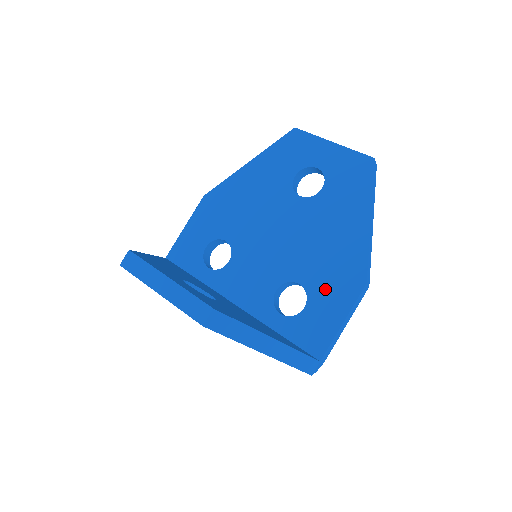
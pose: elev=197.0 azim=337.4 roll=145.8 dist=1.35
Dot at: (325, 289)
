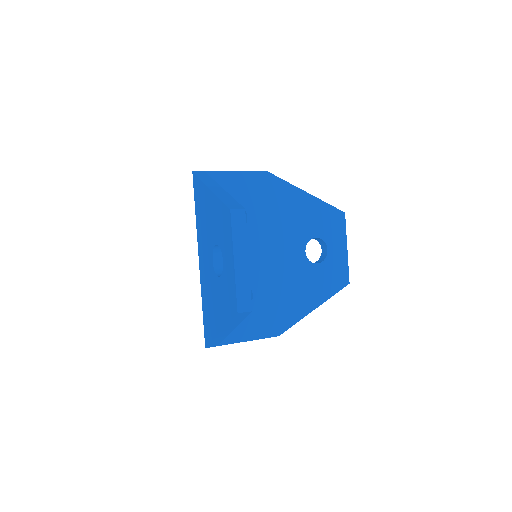
Dot at: (260, 314)
